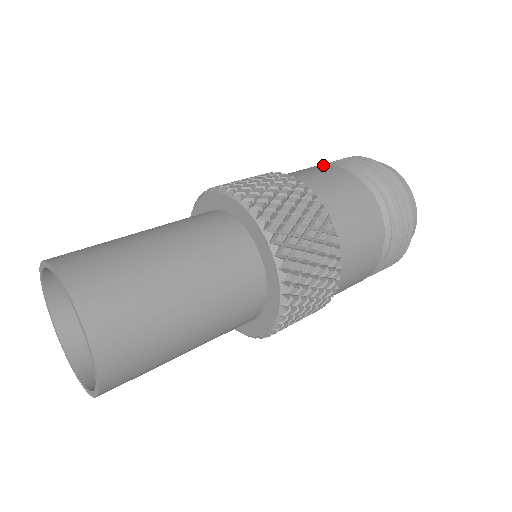
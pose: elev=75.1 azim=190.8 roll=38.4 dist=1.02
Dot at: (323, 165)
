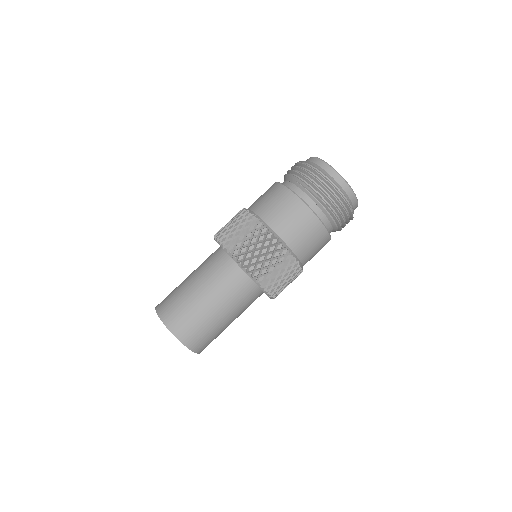
Dot at: (276, 185)
